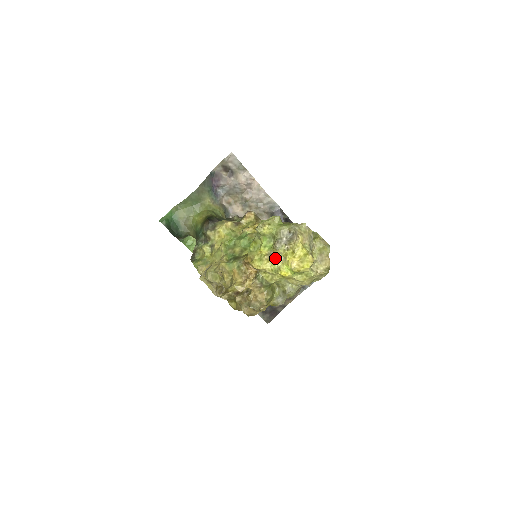
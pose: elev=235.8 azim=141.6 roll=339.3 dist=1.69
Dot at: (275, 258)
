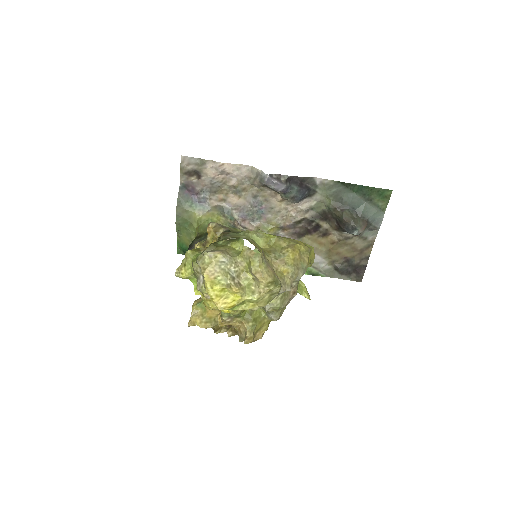
Dot at: (209, 298)
